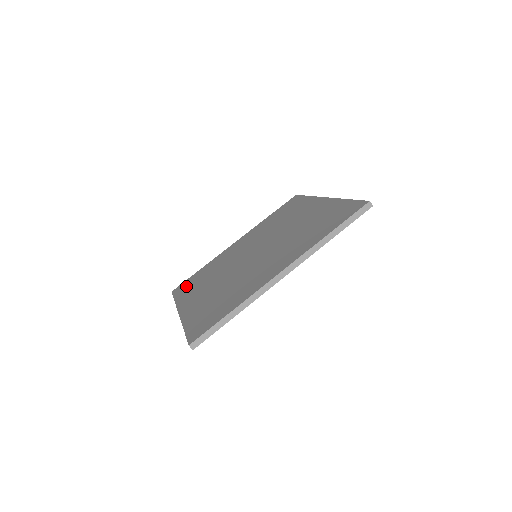
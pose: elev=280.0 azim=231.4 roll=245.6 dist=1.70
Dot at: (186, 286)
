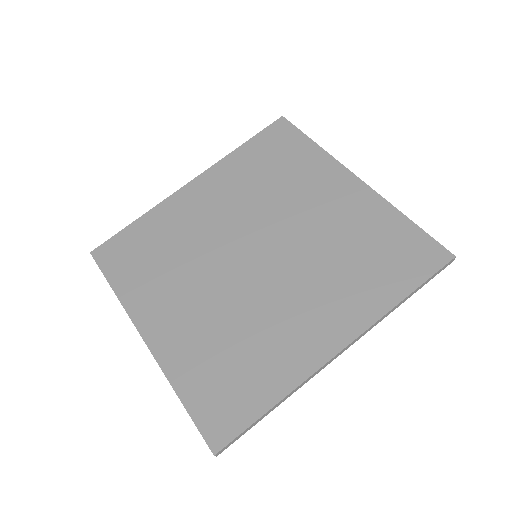
Dot at: (123, 258)
